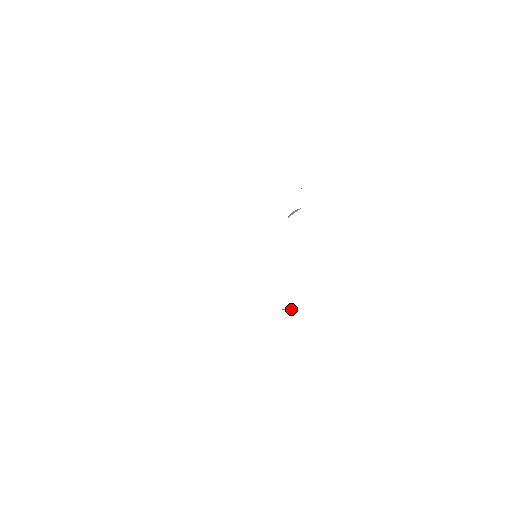
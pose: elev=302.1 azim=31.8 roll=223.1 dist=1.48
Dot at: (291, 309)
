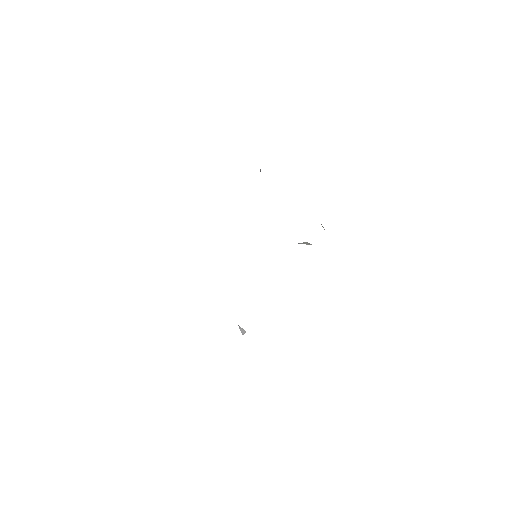
Dot at: (243, 331)
